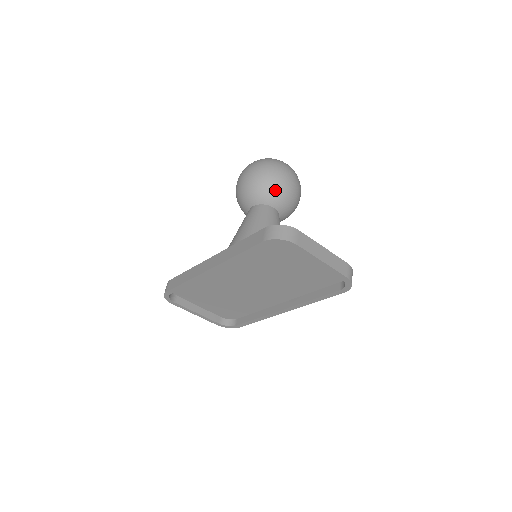
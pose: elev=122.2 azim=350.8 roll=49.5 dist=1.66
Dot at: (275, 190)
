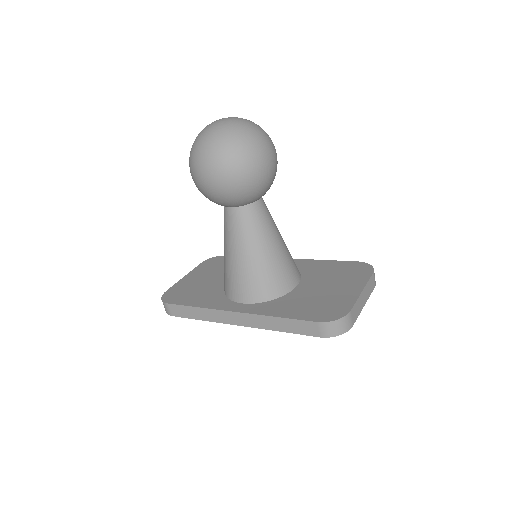
Dot at: (261, 190)
